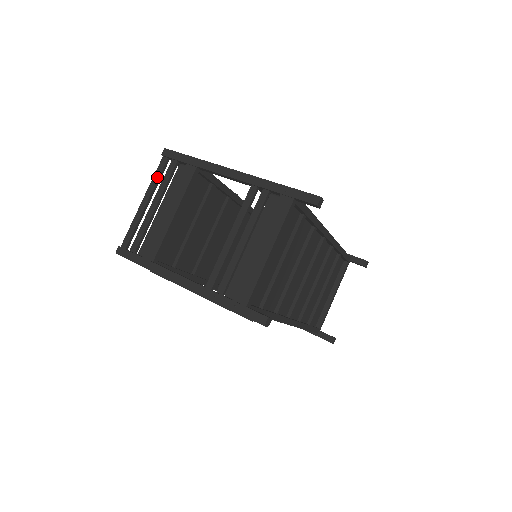
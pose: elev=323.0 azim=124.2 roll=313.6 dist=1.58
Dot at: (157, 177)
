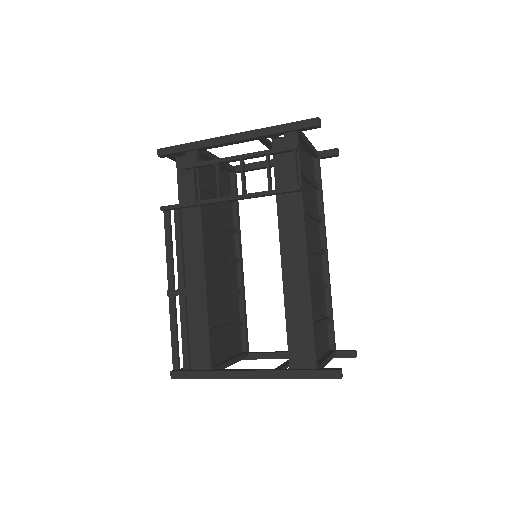
Dot at: occluded
